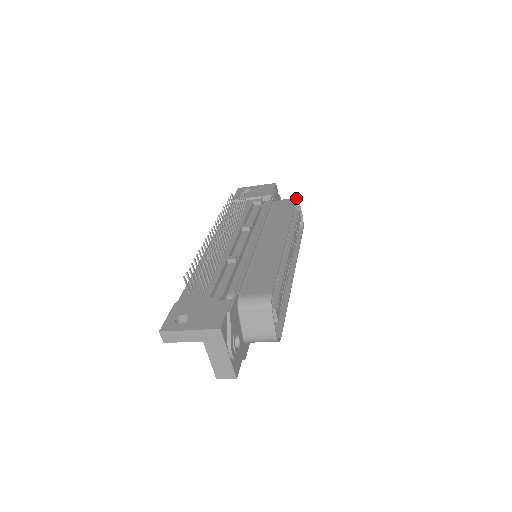
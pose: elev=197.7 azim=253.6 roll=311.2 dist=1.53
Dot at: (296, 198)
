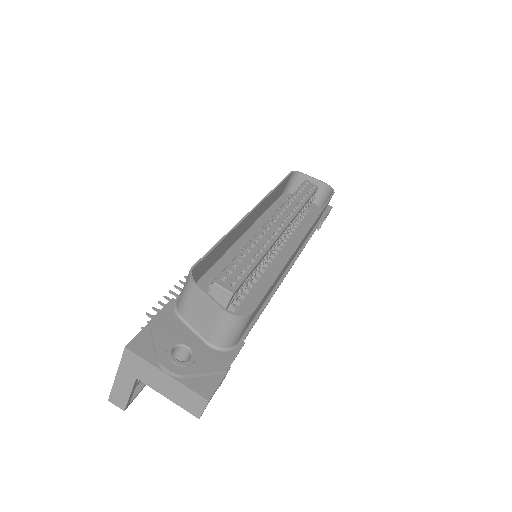
Dot at: (290, 172)
